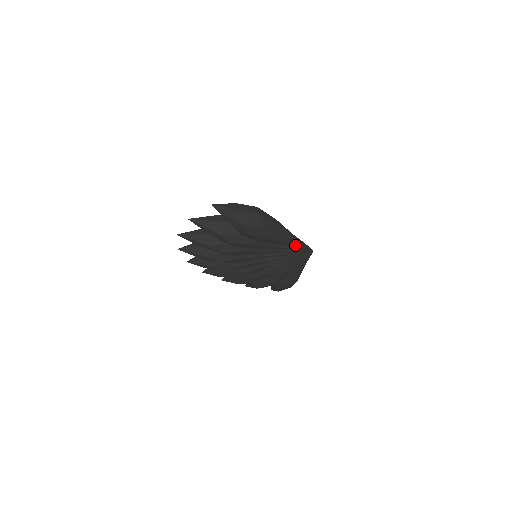
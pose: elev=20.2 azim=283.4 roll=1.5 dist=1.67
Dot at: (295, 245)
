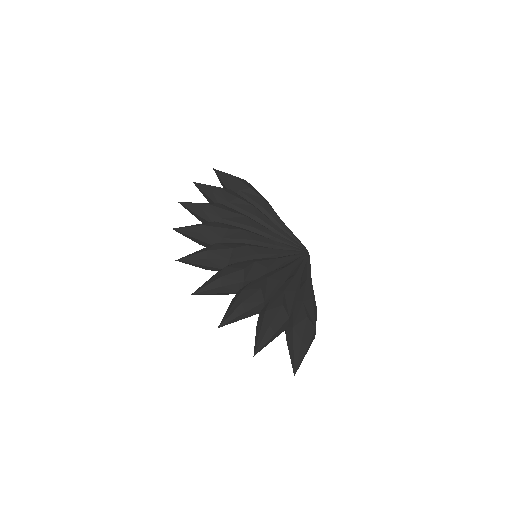
Dot at: occluded
